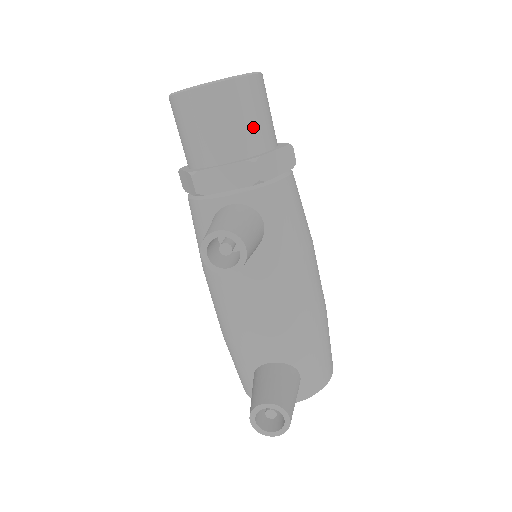
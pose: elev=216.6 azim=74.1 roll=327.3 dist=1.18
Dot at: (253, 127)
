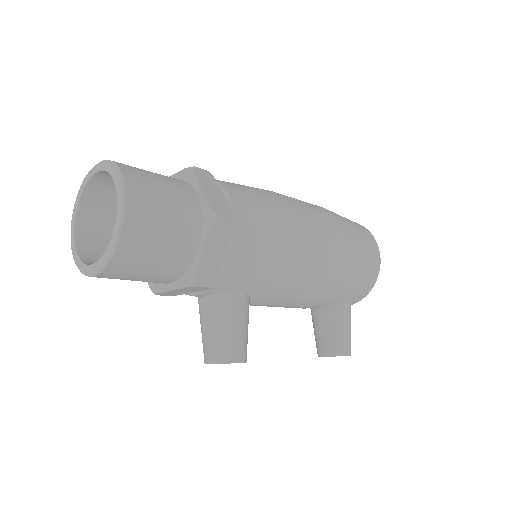
Dot at: (167, 258)
